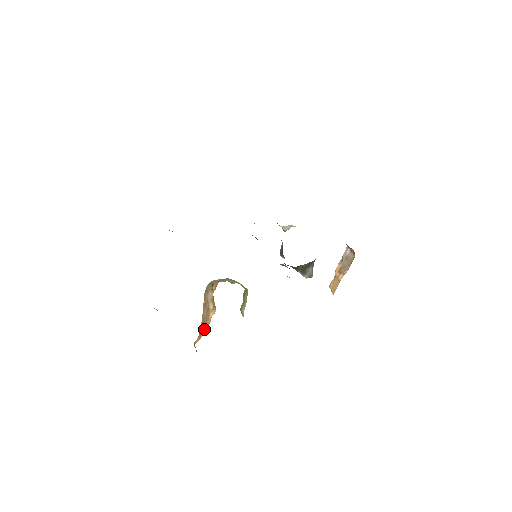
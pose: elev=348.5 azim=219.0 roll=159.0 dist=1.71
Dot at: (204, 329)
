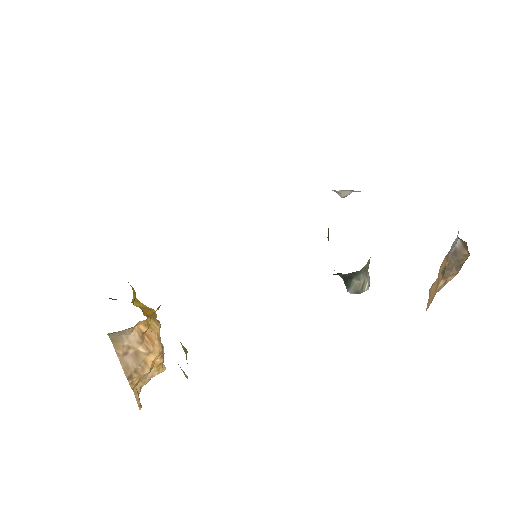
Dot at: (145, 374)
